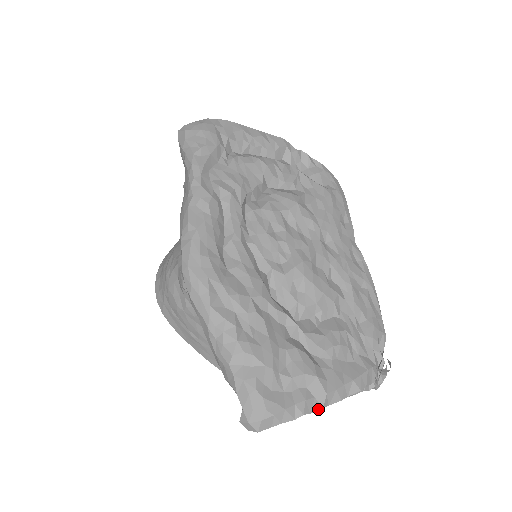
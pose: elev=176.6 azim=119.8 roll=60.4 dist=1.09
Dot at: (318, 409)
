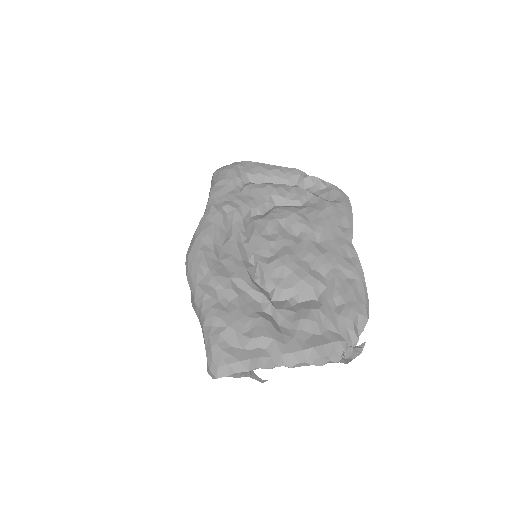
Dot at: (272, 366)
